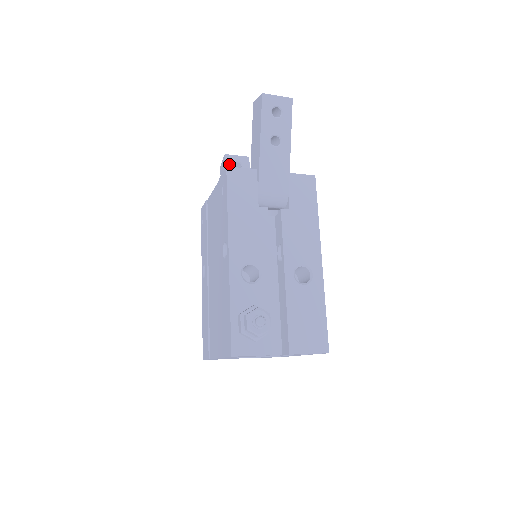
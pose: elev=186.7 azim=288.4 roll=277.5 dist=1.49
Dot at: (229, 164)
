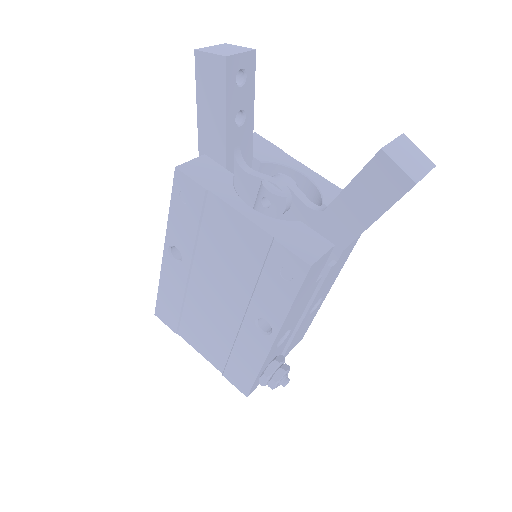
Dot at: (230, 81)
